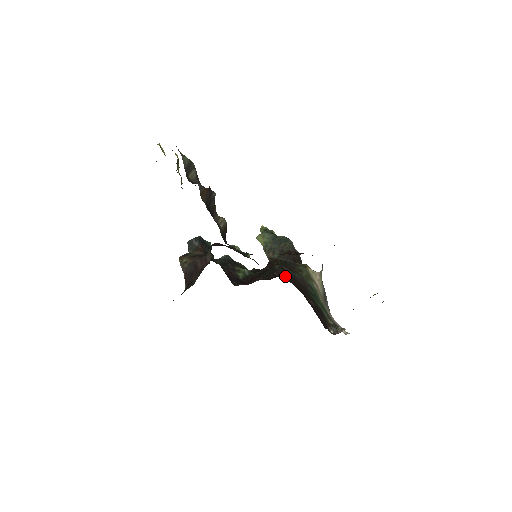
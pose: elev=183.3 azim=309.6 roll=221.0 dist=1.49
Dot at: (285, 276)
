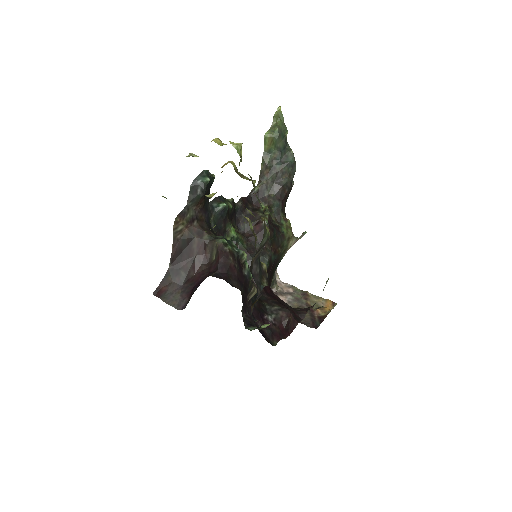
Dot at: occluded
